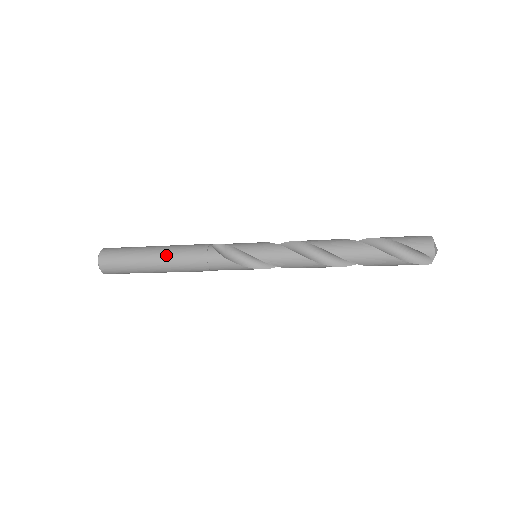
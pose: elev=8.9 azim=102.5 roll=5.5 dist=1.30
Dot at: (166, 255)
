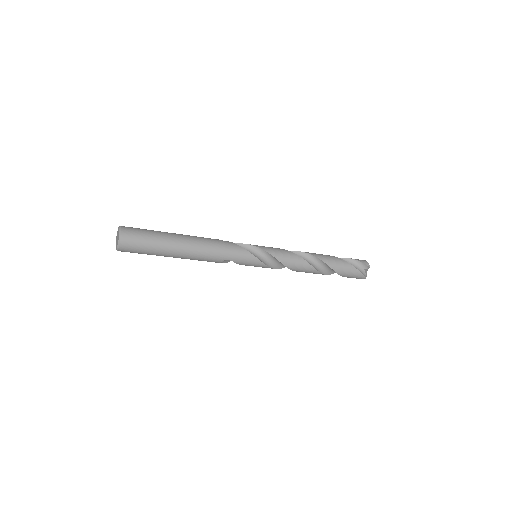
Dot at: (188, 236)
